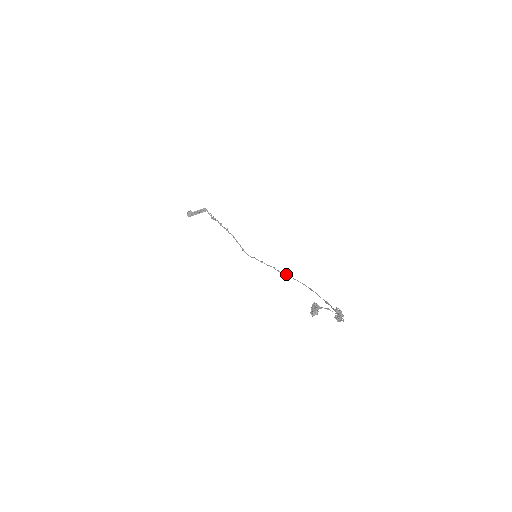
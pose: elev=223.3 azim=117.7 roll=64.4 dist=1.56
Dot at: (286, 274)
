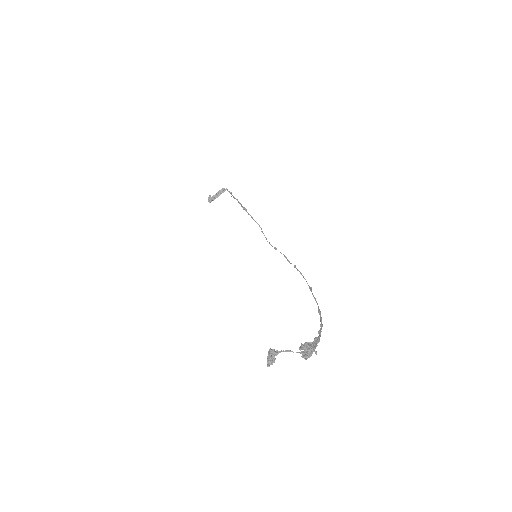
Dot at: occluded
